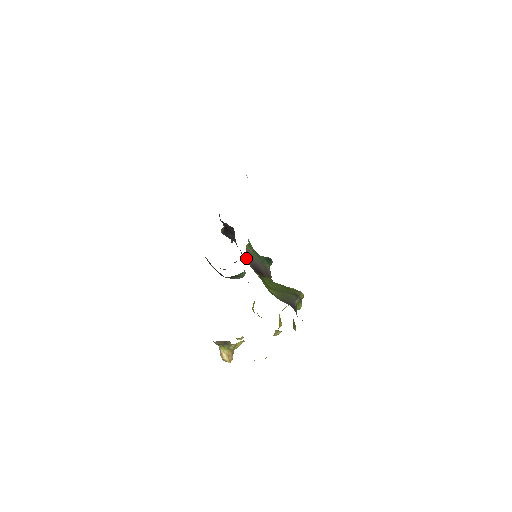
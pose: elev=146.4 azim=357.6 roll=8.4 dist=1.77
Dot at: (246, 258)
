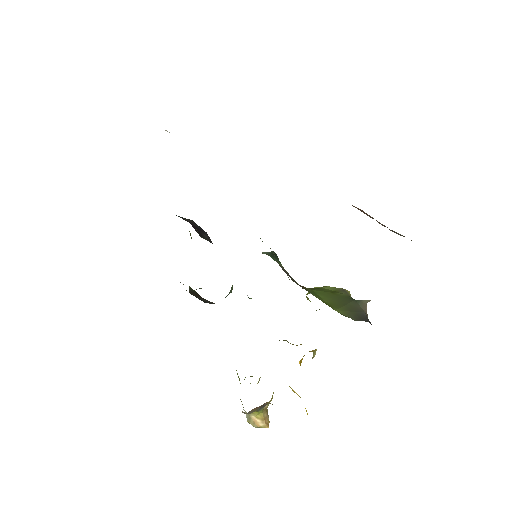
Dot at: occluded
